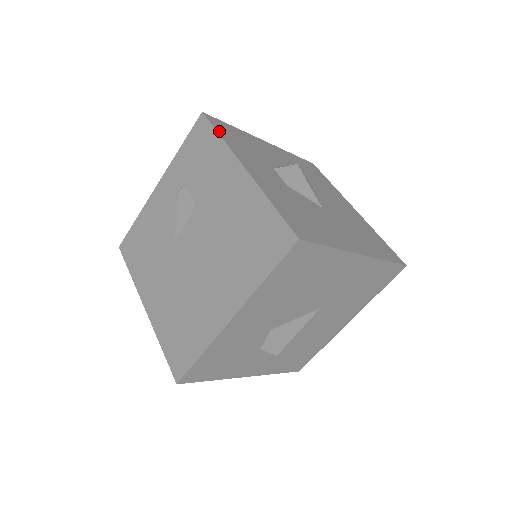
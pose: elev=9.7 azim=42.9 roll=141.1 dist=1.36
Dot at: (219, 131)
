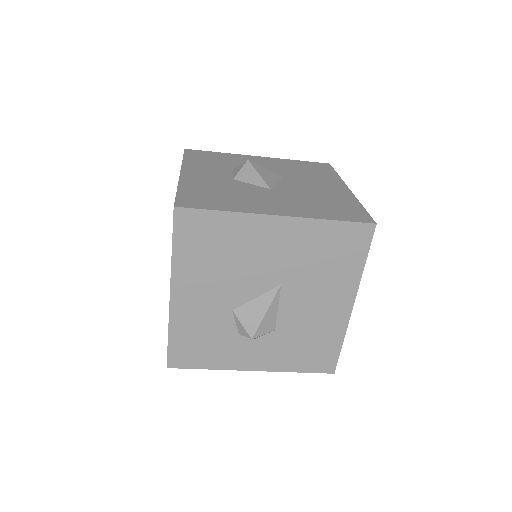
Dot at: (187, 157)
